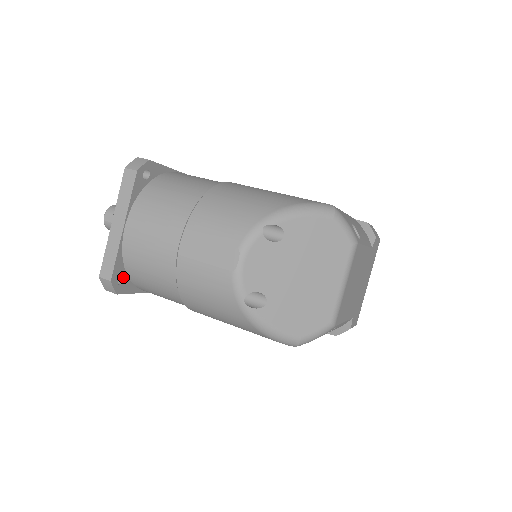
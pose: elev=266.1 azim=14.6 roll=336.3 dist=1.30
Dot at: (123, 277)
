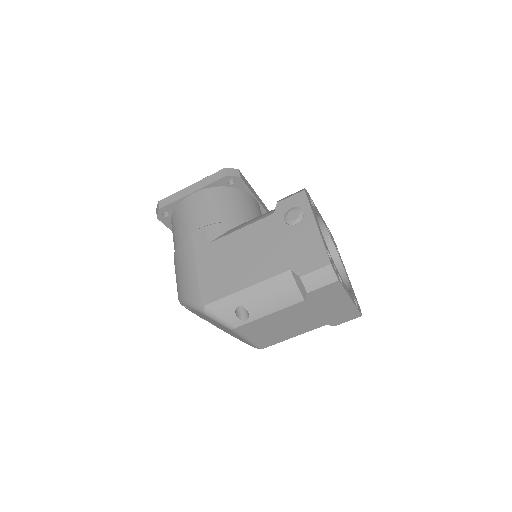
Dot at: occluded
